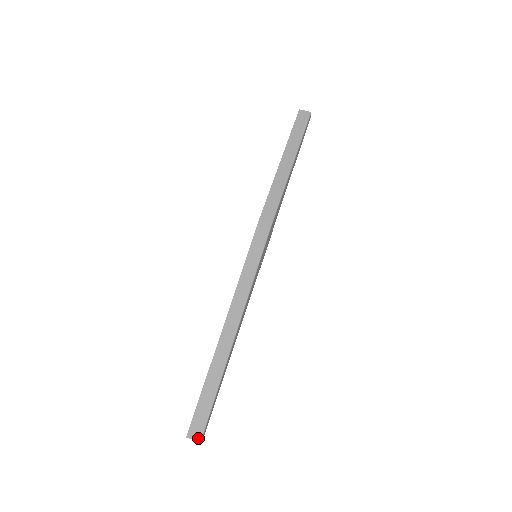
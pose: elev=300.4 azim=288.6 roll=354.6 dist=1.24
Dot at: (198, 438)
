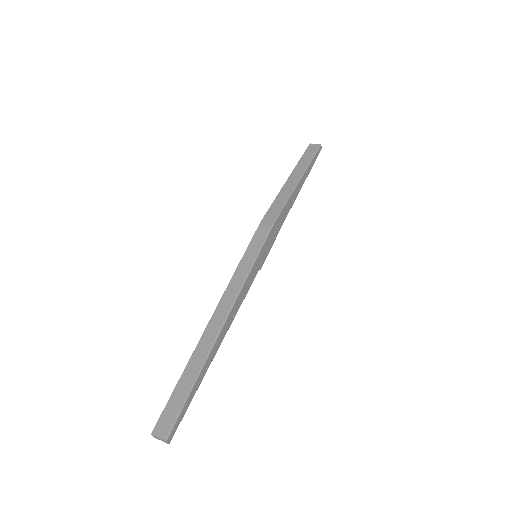
Dot at: (164, 435)
